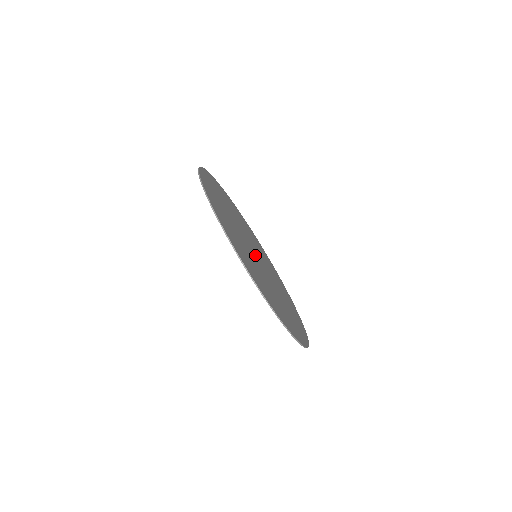
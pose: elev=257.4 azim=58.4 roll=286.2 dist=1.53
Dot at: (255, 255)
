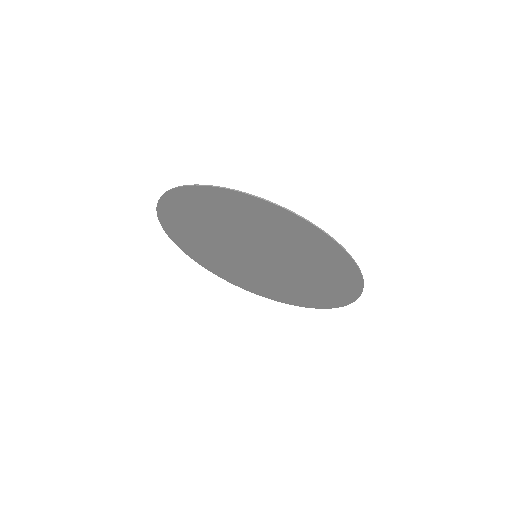
Dot at: (251, 252)
